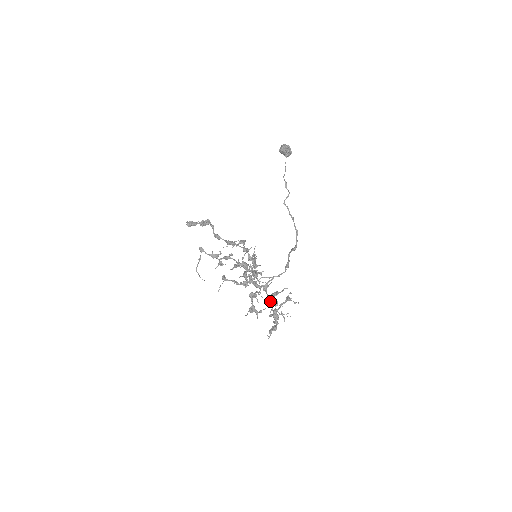
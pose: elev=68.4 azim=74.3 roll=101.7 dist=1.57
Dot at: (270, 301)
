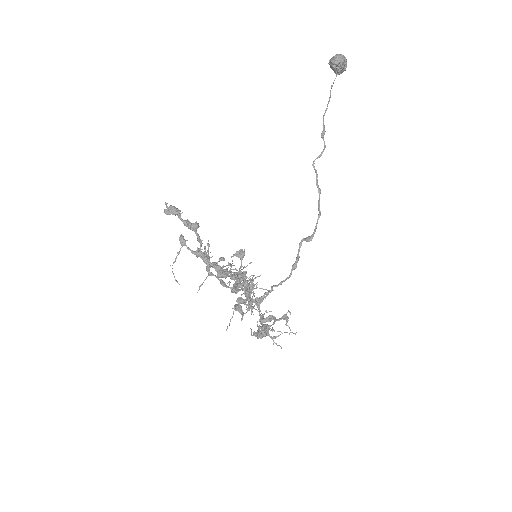
Dot at: (261, 322)
